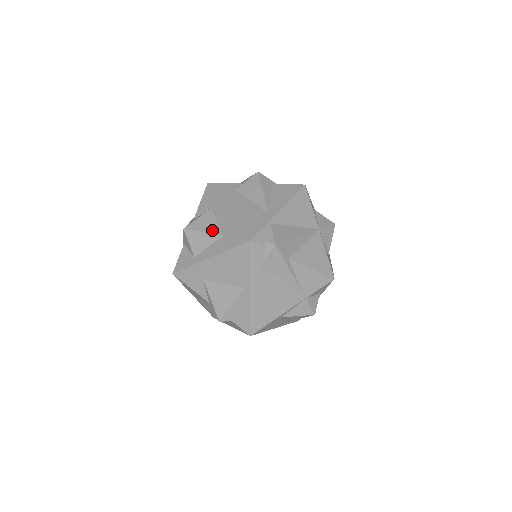
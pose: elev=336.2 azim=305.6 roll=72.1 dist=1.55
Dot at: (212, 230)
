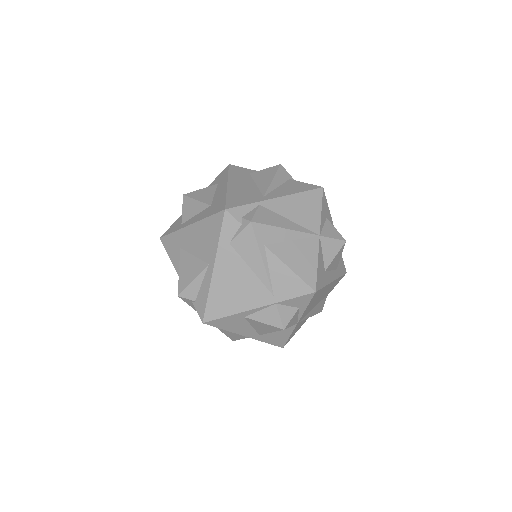
Dot at: (205, 200)
